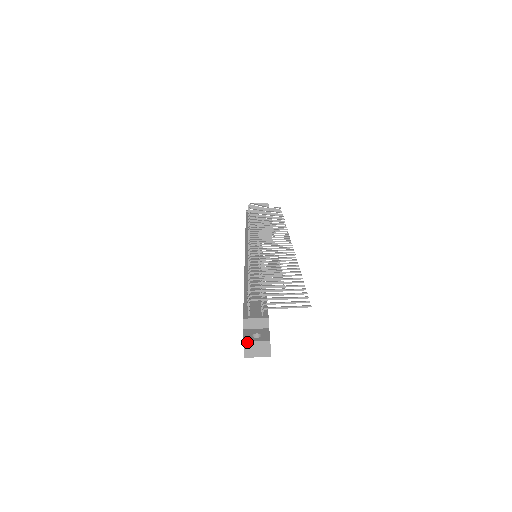
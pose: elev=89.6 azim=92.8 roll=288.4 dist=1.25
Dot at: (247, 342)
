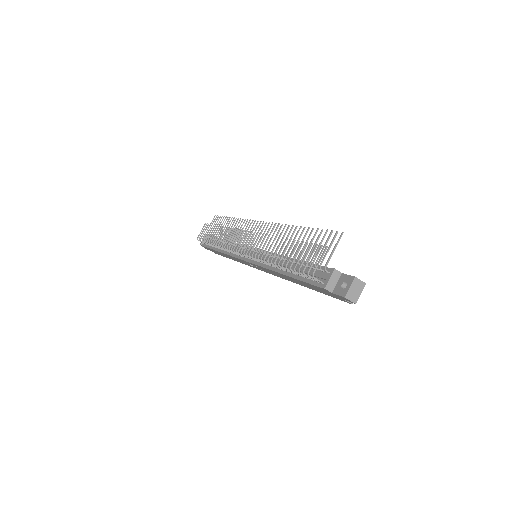
Dot at: (346, 295)
